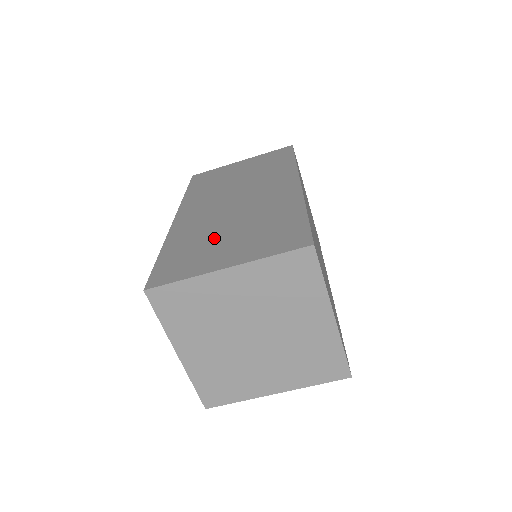
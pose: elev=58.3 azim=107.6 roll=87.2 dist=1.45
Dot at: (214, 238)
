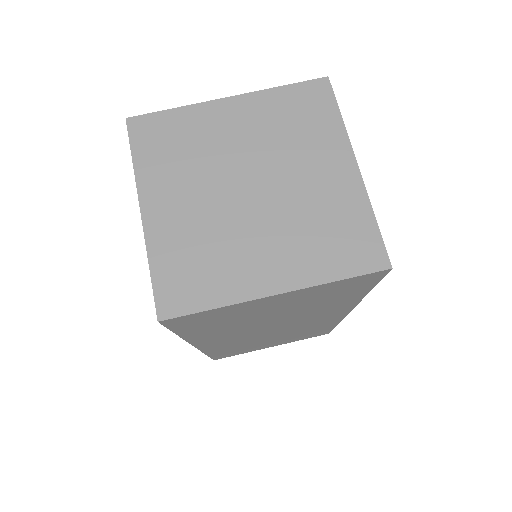
Dot at: occluded
